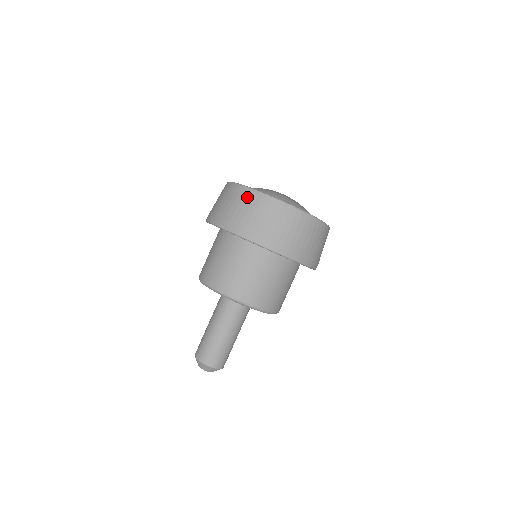
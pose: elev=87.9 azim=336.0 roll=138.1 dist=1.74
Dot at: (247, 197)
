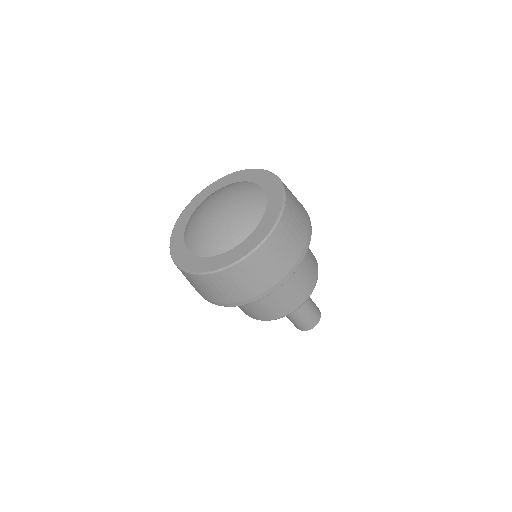
Dot at: (229, 277)
